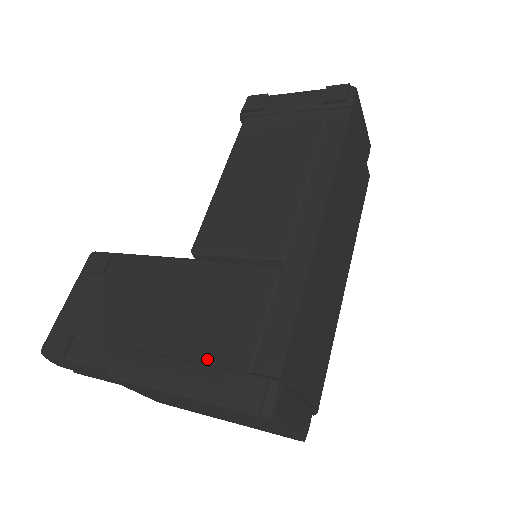
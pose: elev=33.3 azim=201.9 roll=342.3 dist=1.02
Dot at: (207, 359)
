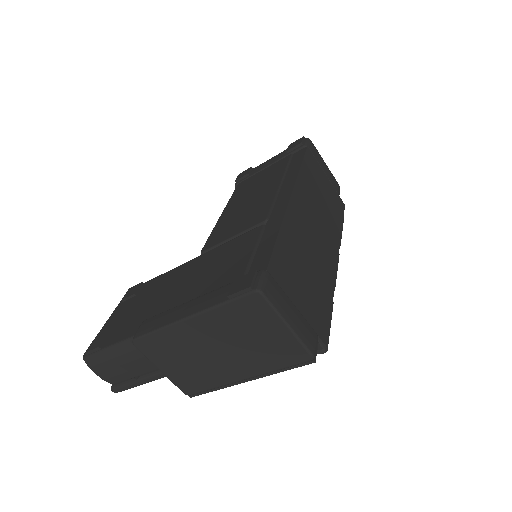
Dot at: (211, 289)
